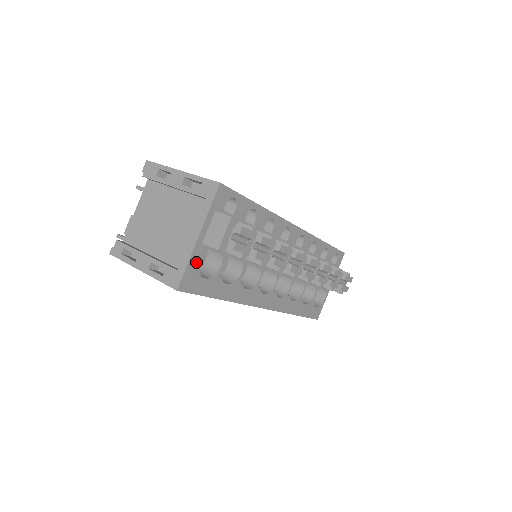
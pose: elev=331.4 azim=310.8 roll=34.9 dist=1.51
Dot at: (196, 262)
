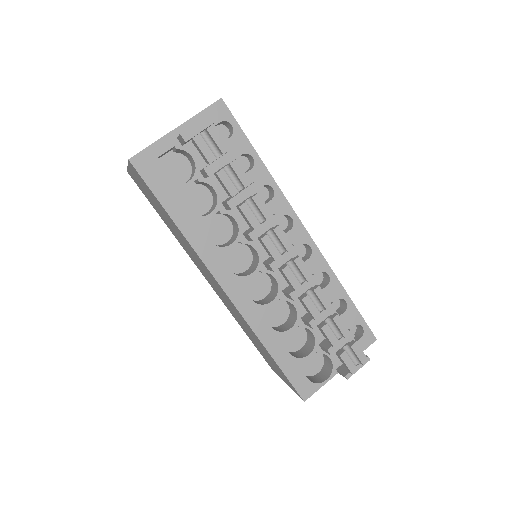
Dot at: (162, 151)
